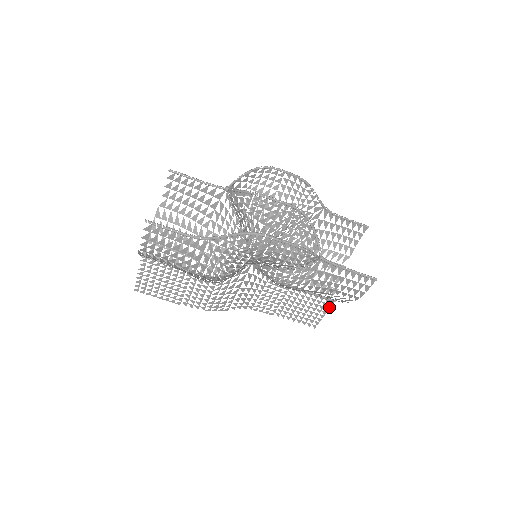
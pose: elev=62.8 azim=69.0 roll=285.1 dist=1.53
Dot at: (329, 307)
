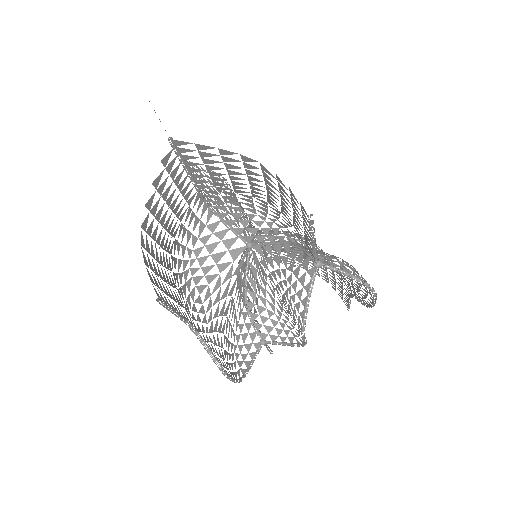
Dot at: occluded
